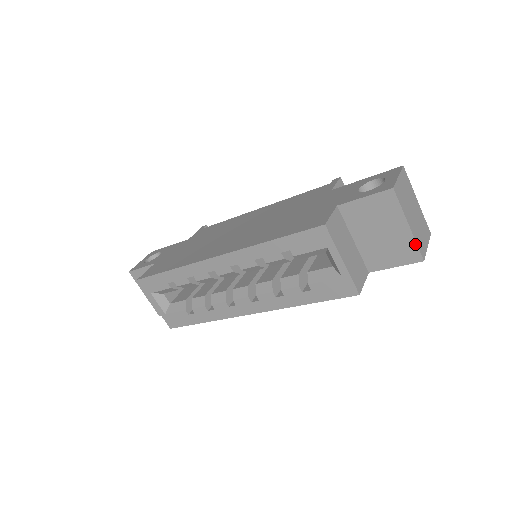
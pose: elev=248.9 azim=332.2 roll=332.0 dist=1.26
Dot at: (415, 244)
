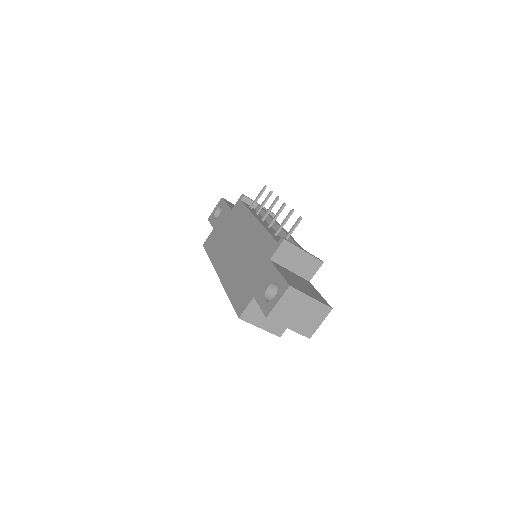
Dot at: (299, 333)
